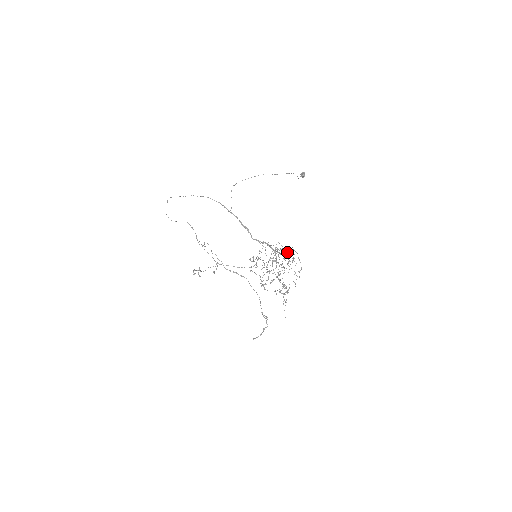
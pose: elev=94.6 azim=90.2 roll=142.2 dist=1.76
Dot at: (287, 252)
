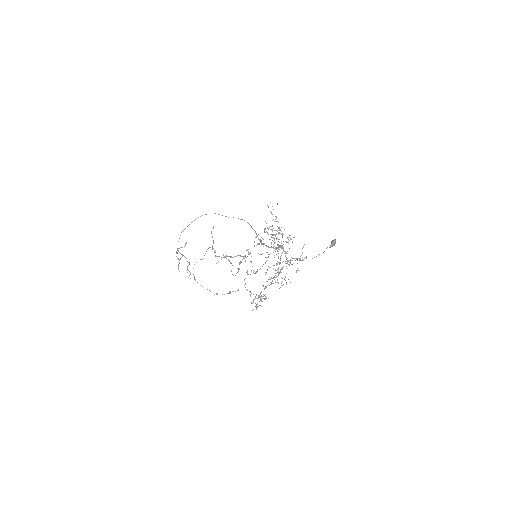
Dot at: occluded
